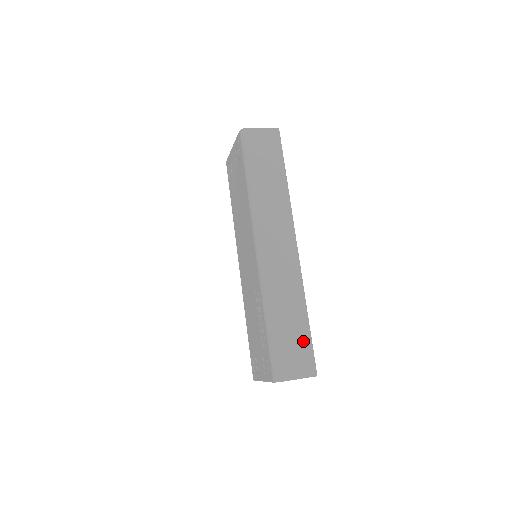
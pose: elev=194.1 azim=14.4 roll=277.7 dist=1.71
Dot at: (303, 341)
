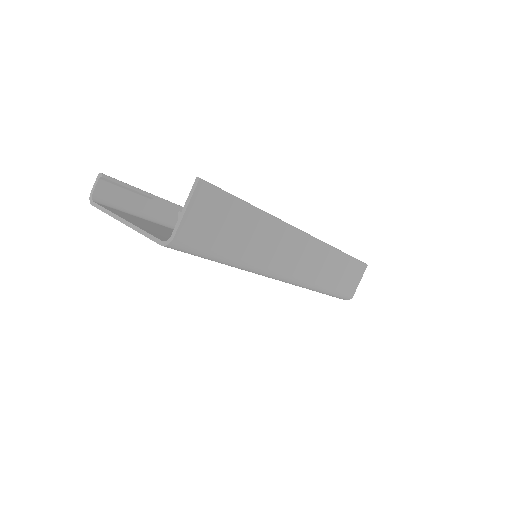
Dot at: (351, 267)
